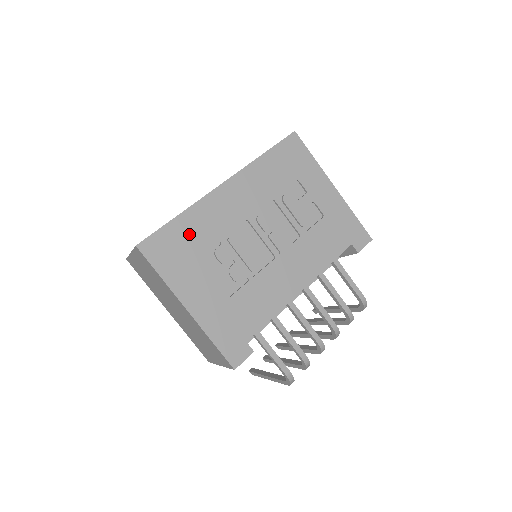
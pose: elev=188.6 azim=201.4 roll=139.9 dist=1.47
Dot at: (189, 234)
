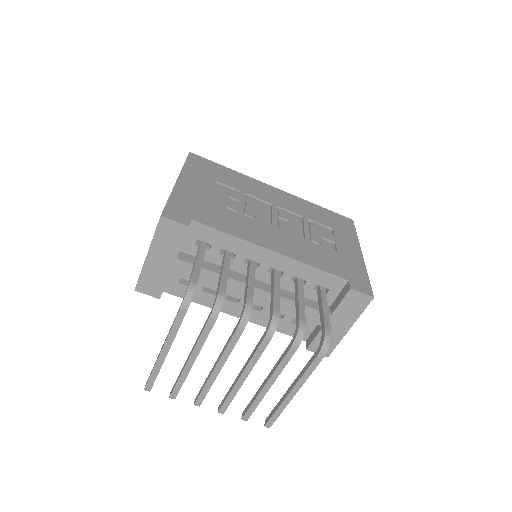
Dot at: (226, 175)
